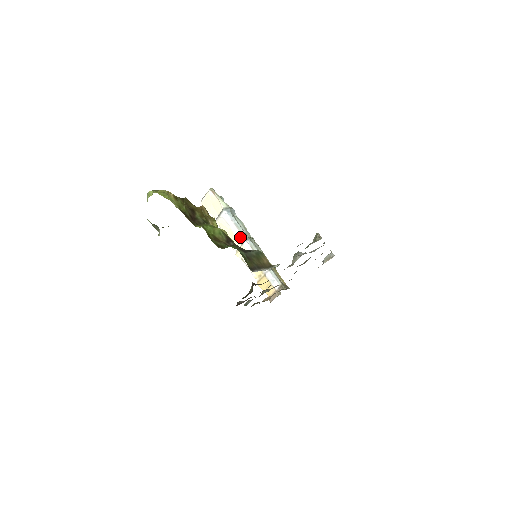
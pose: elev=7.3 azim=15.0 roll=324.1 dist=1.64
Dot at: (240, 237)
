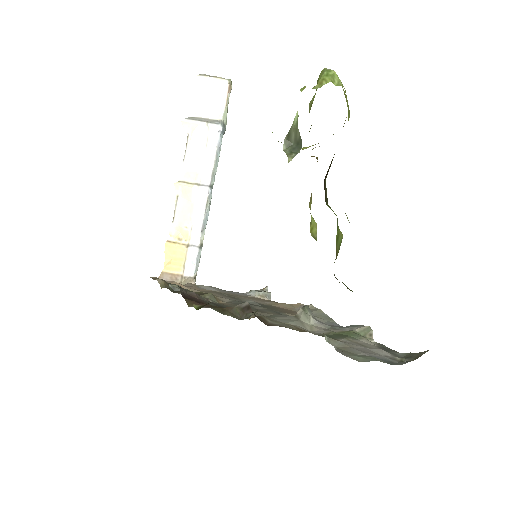
Dot at: (206, 174)
